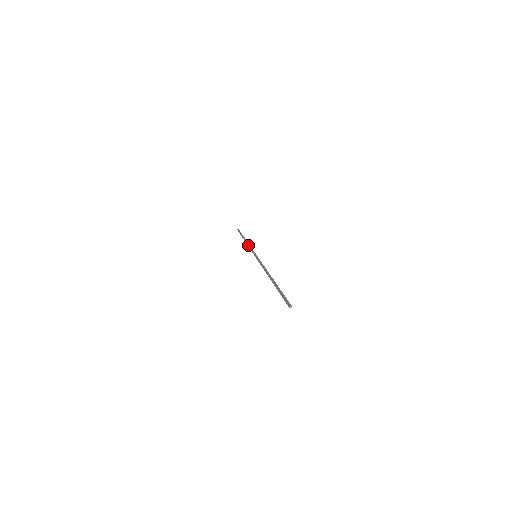
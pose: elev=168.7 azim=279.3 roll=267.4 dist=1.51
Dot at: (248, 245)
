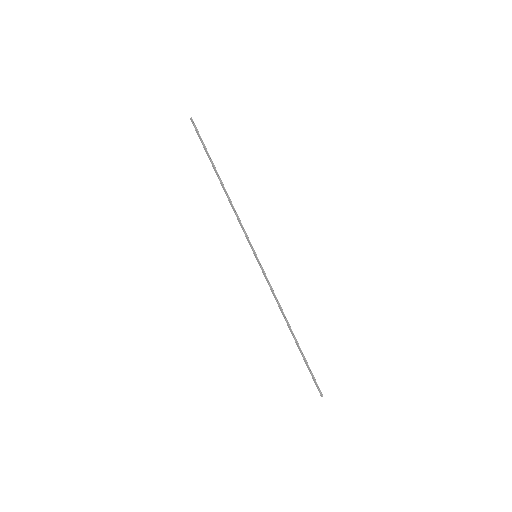
Dot at: (235, 212)
